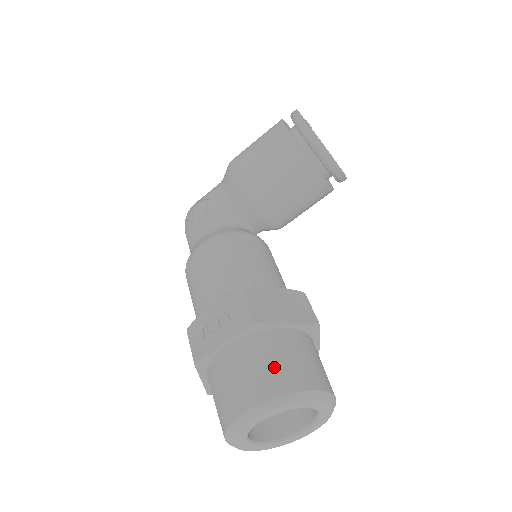
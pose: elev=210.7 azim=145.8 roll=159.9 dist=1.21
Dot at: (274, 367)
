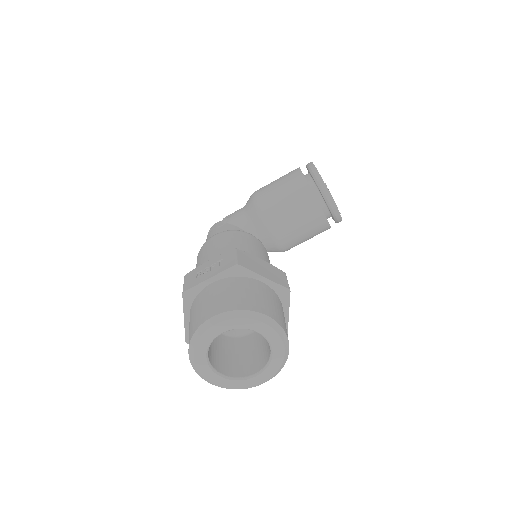
Dot at: (243, 295)
